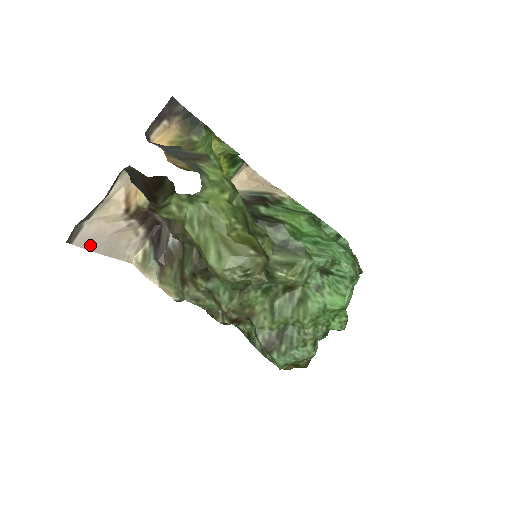
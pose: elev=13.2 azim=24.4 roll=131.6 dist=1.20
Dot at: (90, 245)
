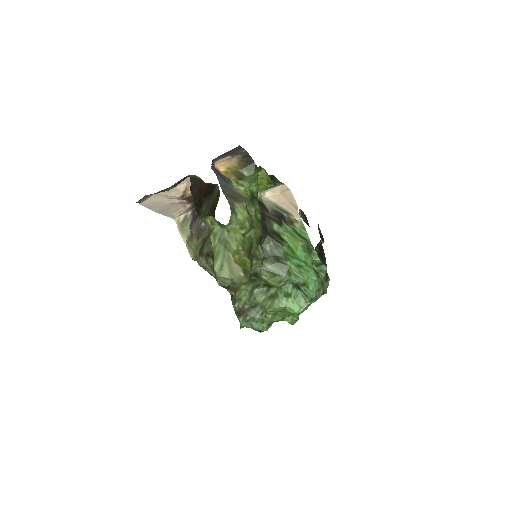
Dot at: (151, 206)
